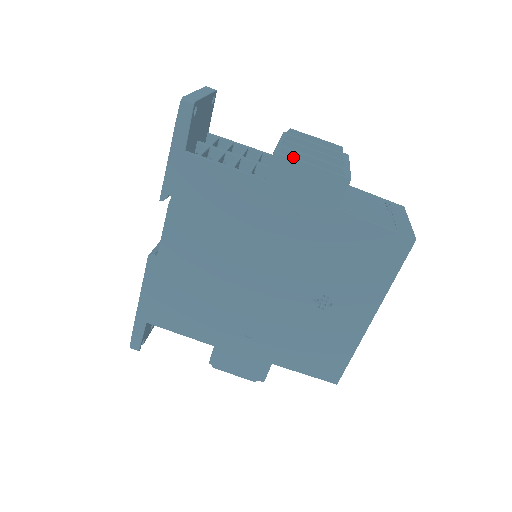
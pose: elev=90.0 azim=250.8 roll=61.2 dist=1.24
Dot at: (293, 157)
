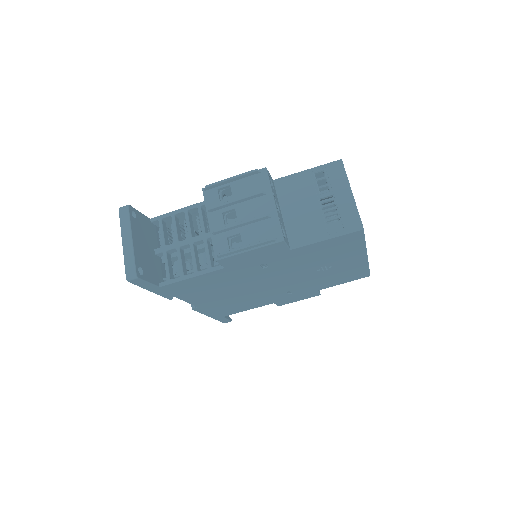
Dot at: (231, 254)
